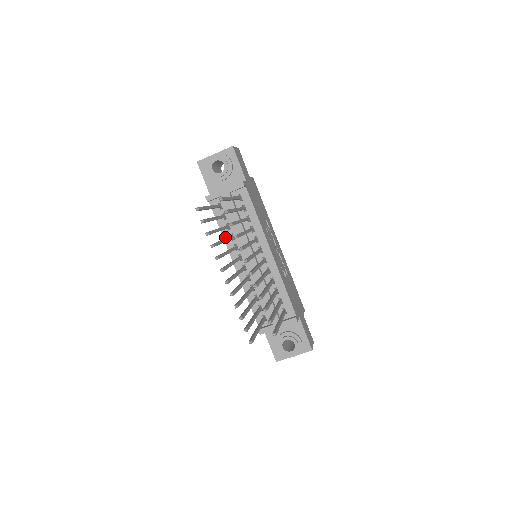
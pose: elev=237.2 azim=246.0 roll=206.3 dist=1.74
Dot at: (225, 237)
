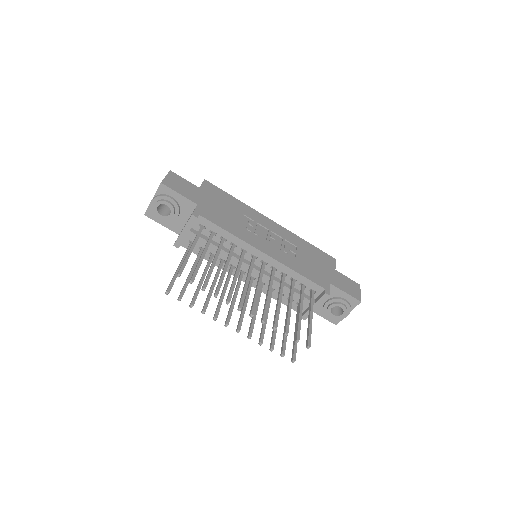
Dot at: (217, 264)
